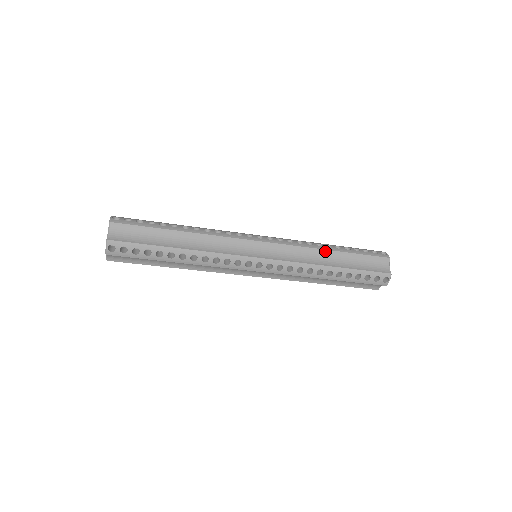
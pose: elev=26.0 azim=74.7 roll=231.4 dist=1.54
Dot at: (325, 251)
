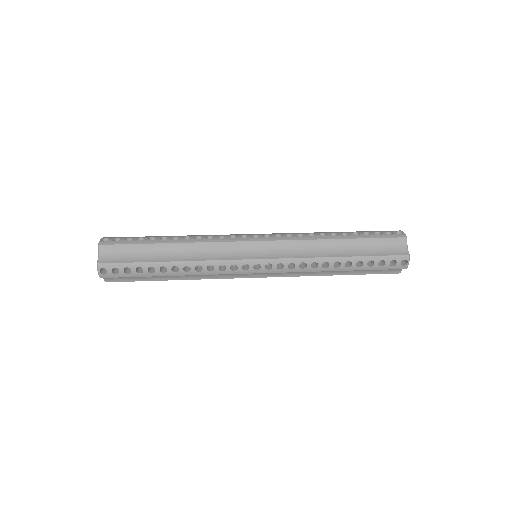
Dot at: occluded
